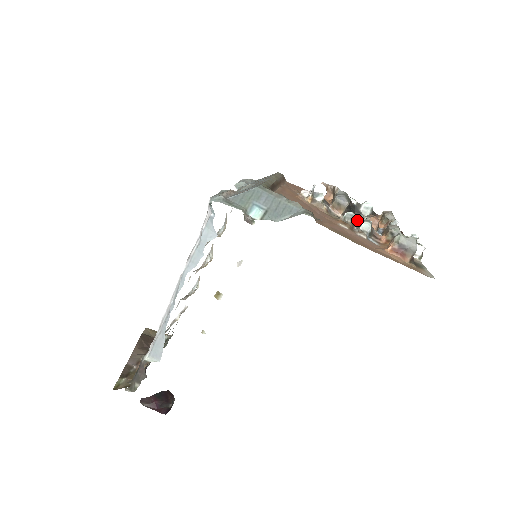
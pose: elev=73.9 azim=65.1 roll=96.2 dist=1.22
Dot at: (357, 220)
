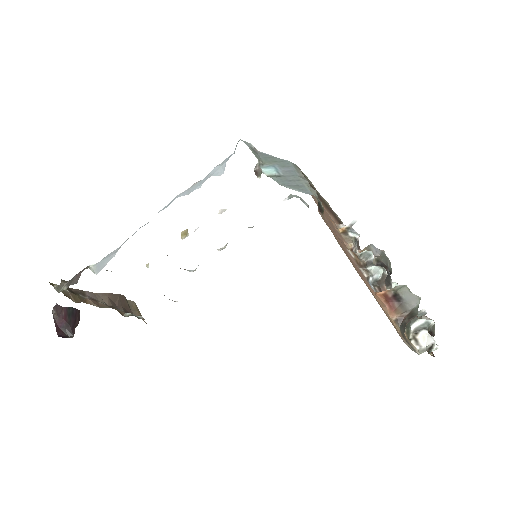
Dot at: (373, 264)
